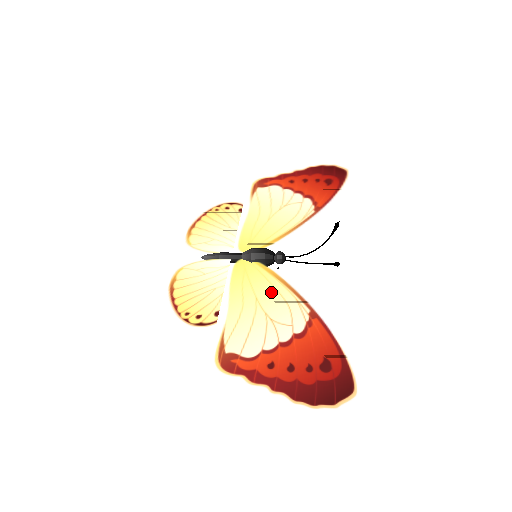
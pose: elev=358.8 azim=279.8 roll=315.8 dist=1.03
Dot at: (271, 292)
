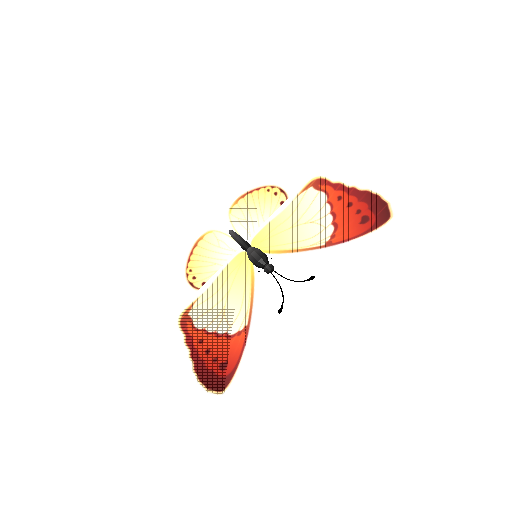
Dot at: (240, 293)
